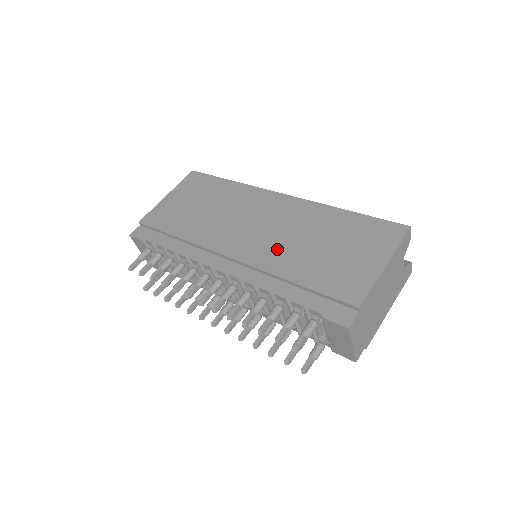
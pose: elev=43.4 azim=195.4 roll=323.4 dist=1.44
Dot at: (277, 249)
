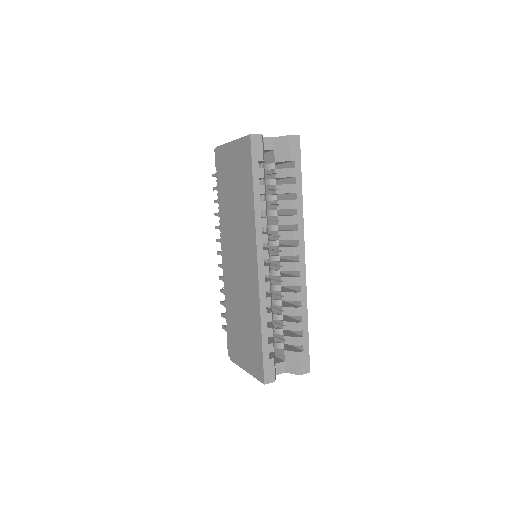
Dot at: (234, 290)
